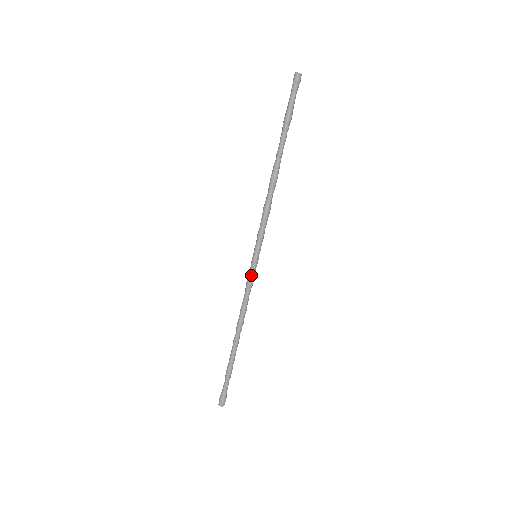
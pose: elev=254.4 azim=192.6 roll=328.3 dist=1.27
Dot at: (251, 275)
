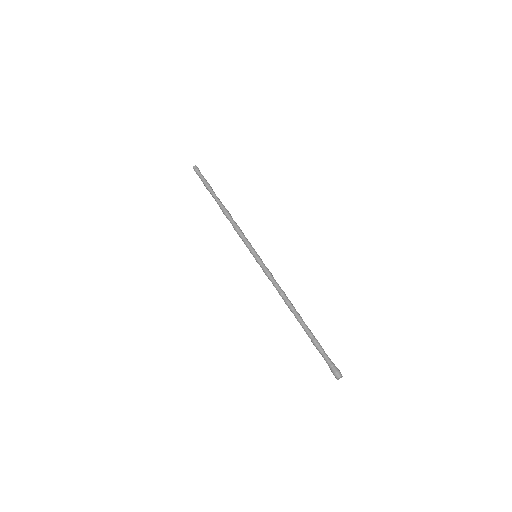
Dot at: (265, 266)
